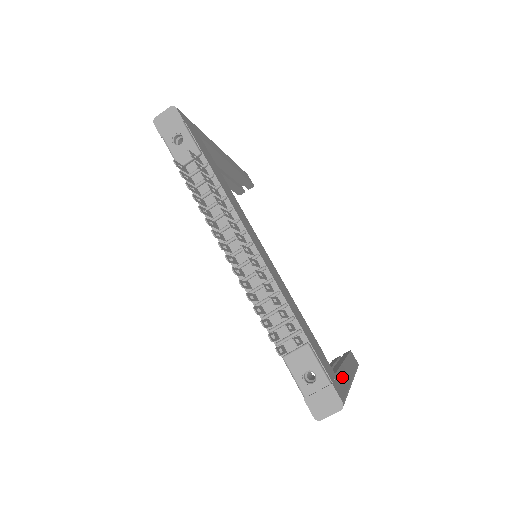
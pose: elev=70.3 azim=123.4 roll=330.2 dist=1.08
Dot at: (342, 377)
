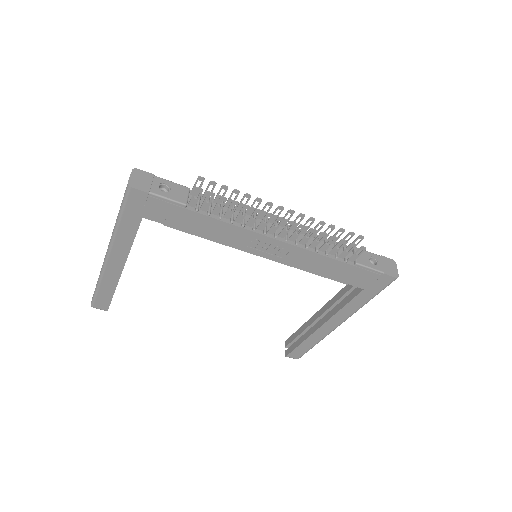
Dot at: occluded
